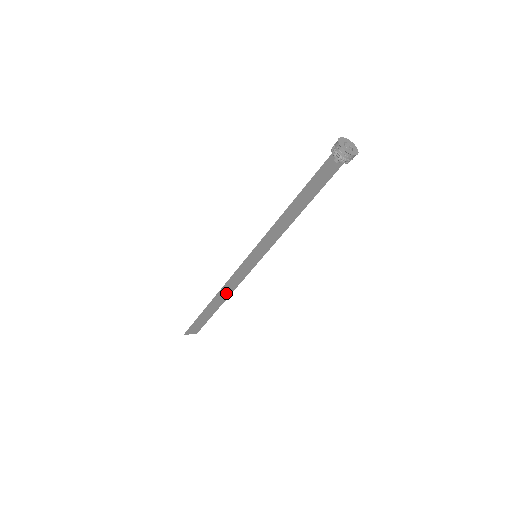
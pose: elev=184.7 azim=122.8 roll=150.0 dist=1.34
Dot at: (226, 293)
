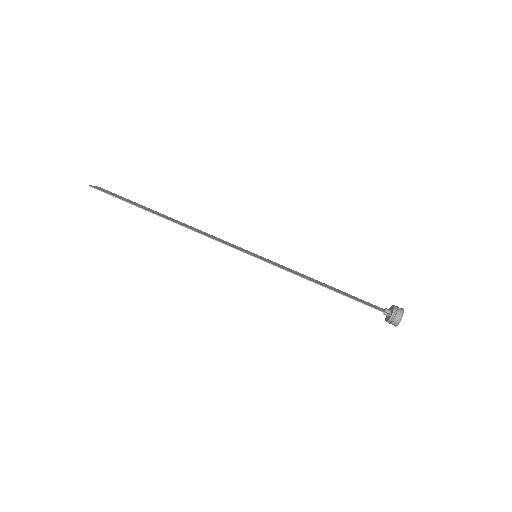
Dot at: (188, 226)
